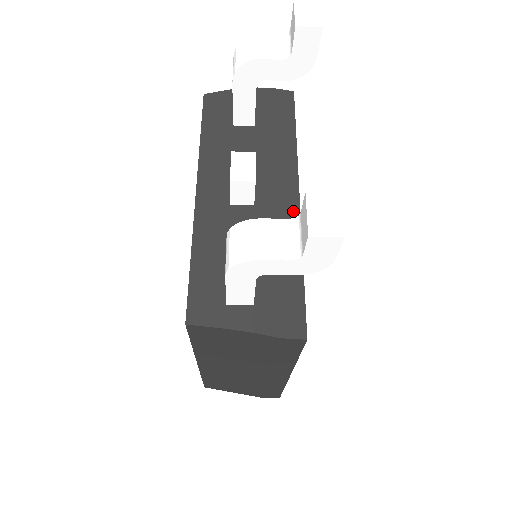
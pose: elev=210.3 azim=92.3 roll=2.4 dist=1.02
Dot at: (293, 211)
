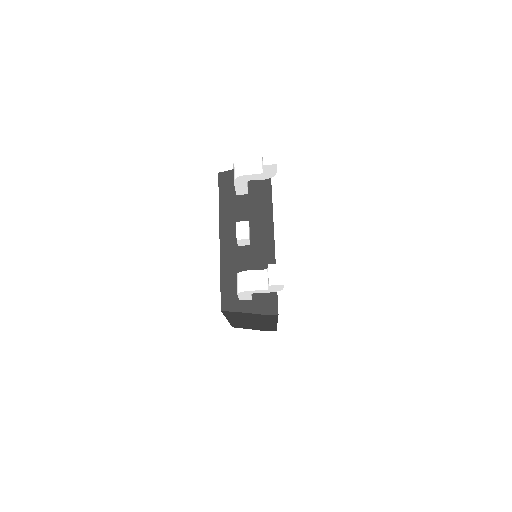
Dot at: (271, 246)
